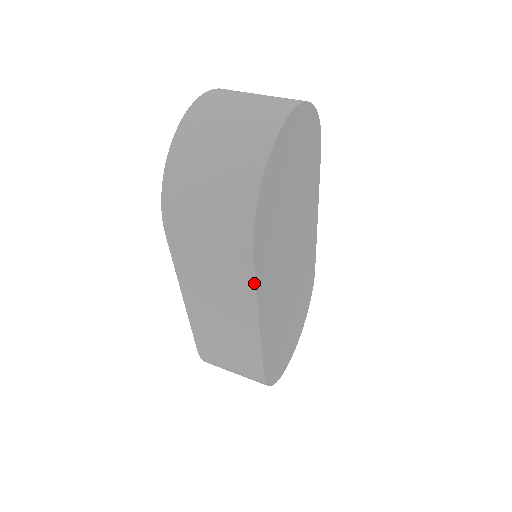
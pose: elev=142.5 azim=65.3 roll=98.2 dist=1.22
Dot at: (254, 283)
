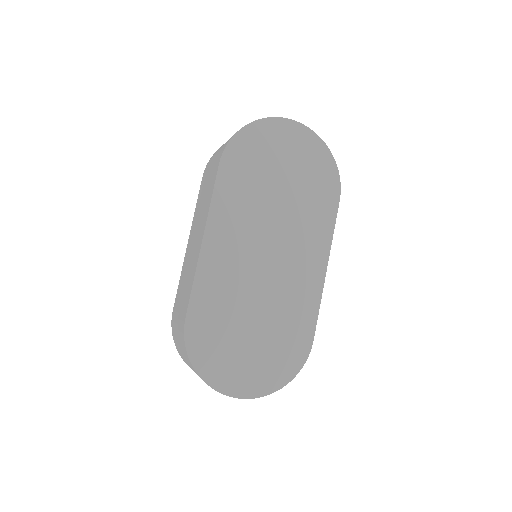
Dot at: (213, 189)
